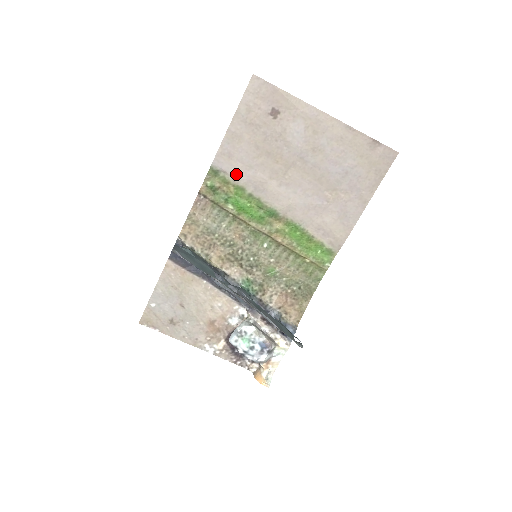
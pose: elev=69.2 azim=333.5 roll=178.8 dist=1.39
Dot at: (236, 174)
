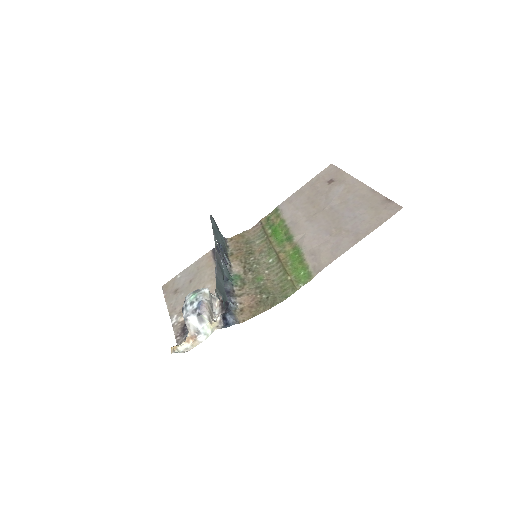
Dot at: (287, 212)
